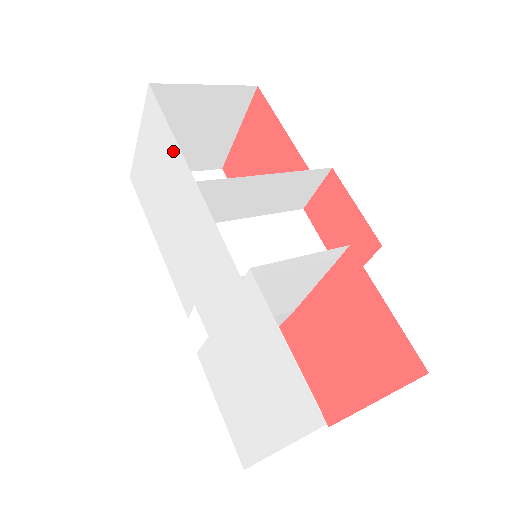
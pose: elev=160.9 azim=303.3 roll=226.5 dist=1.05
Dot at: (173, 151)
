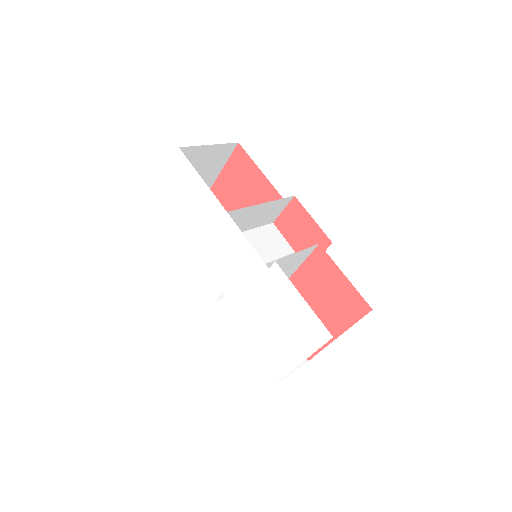
Dot at: (204, 192)
